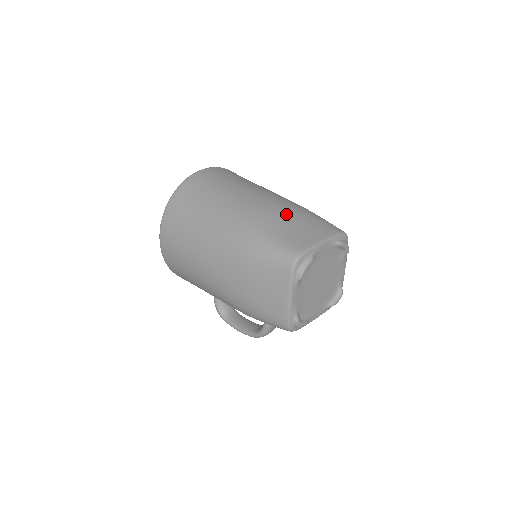
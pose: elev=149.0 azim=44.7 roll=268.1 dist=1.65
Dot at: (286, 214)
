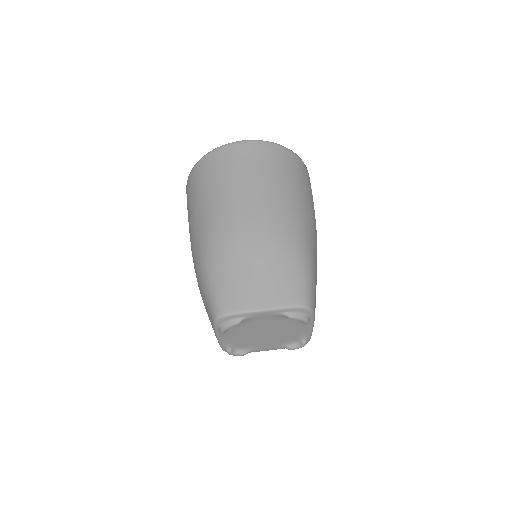
Dot at: (256, 254)
